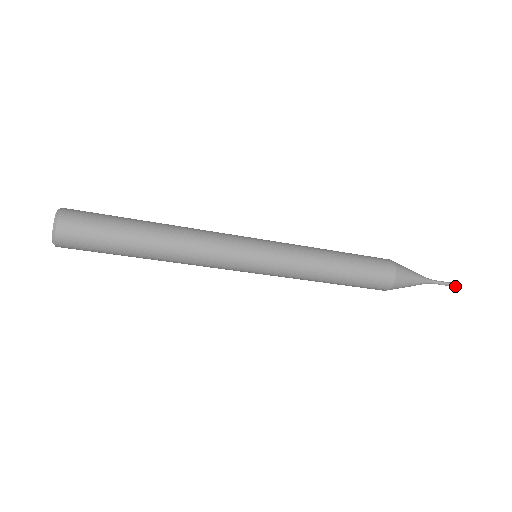
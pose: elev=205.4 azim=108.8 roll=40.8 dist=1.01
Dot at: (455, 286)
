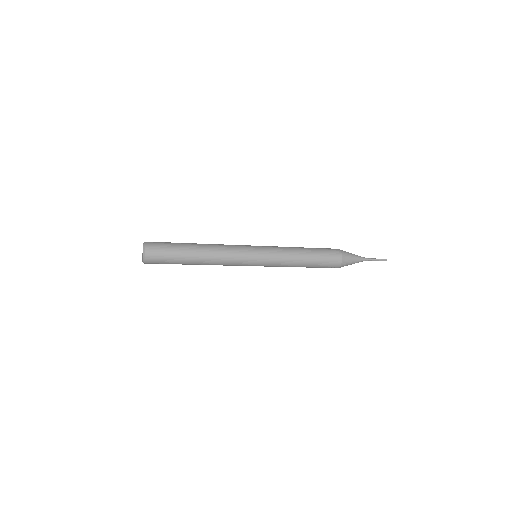
Dot at: (383, 260)
